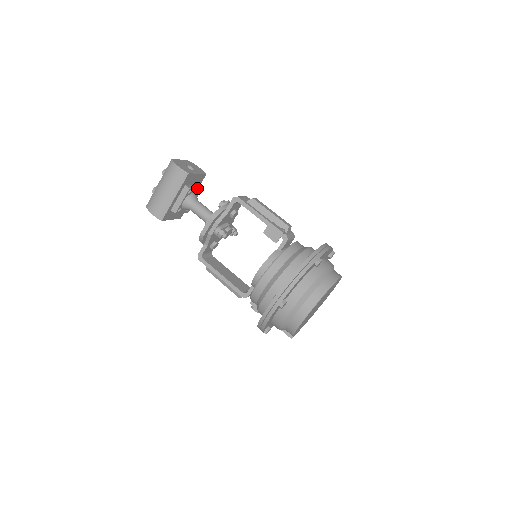
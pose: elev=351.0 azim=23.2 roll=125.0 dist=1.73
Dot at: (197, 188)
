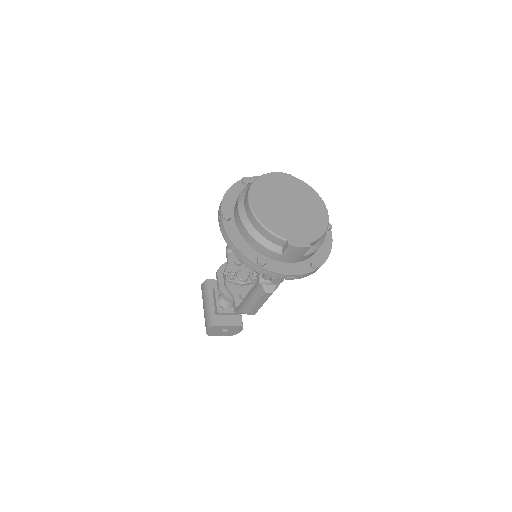
Dot at: occluded
